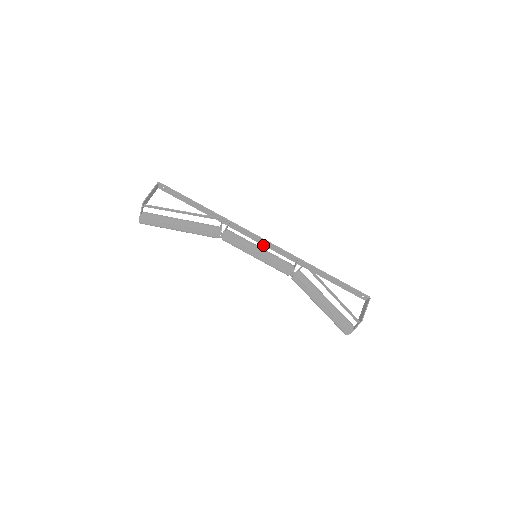
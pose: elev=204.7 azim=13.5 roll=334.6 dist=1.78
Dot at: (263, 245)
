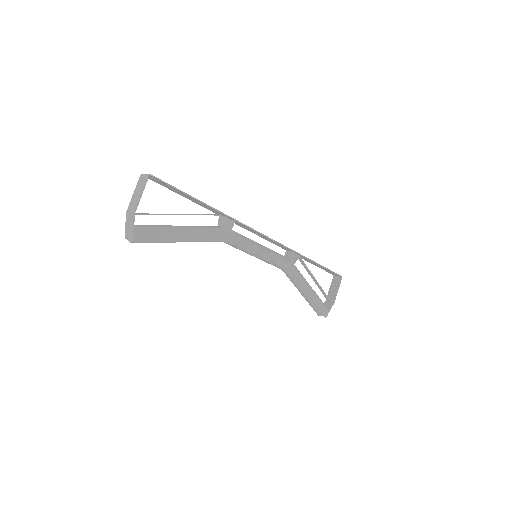
Dot at: (259, 236)
